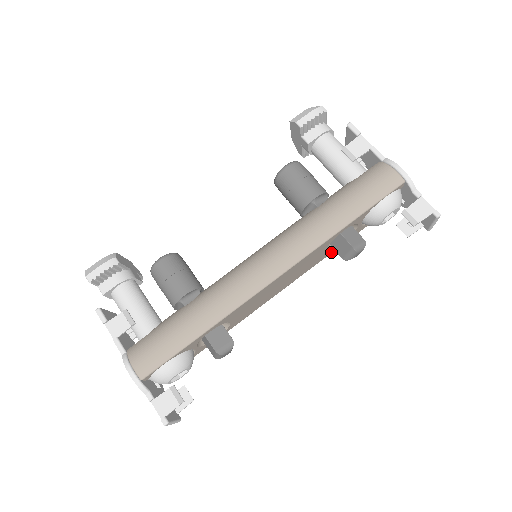
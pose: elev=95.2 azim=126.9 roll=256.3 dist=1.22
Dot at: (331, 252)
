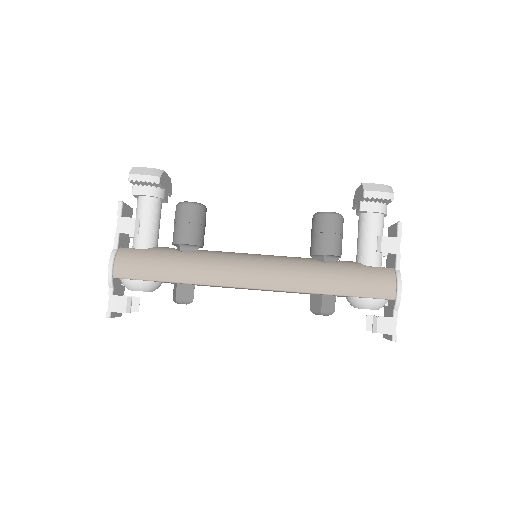
Dot at: occluded
